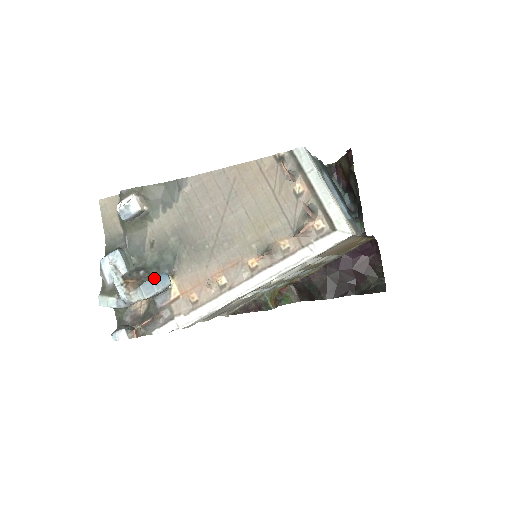
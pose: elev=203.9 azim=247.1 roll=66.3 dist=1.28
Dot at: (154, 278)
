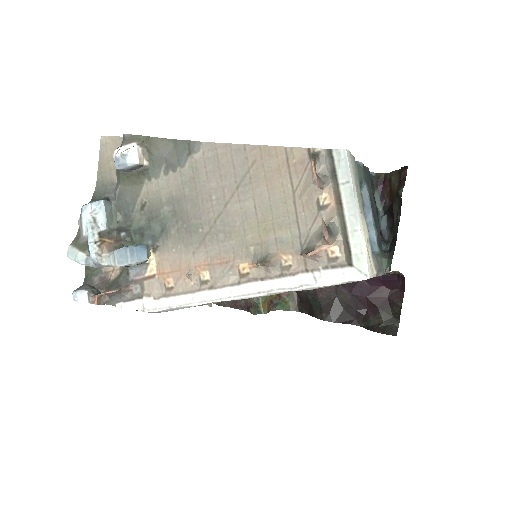
Dot at: (131, 247)
